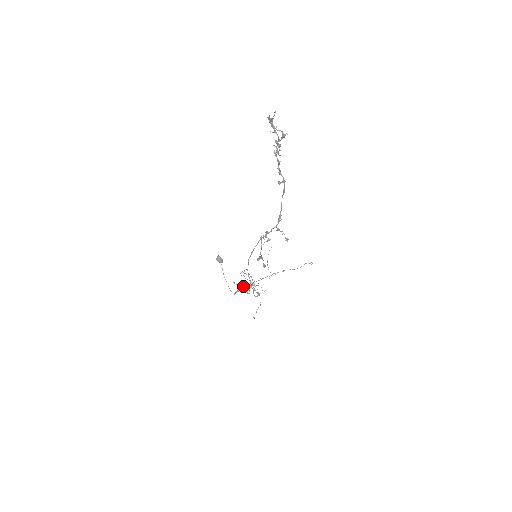
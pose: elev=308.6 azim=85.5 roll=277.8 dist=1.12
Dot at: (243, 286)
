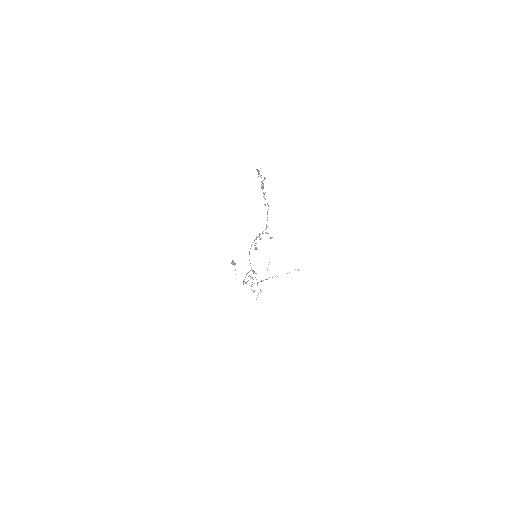
Dot at: occluded
